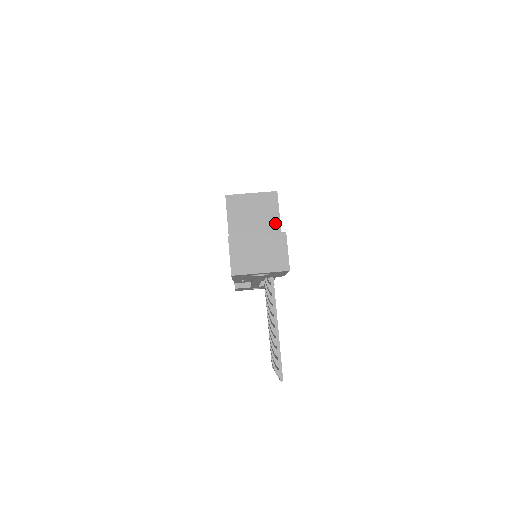
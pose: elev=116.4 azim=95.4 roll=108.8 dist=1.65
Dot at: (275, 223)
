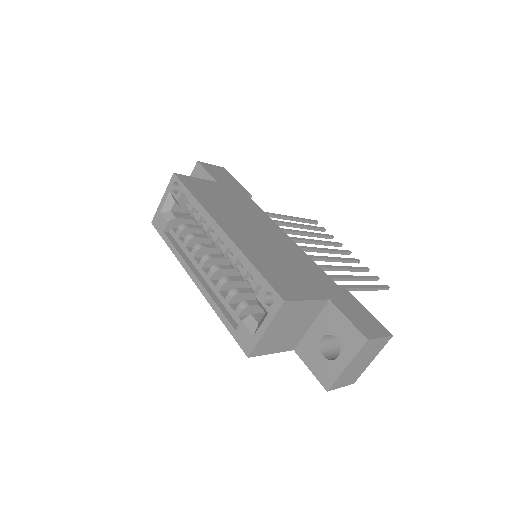
Dot at: (311, 306)
